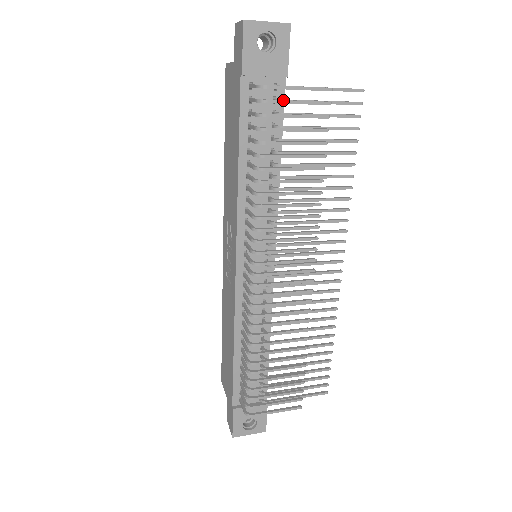
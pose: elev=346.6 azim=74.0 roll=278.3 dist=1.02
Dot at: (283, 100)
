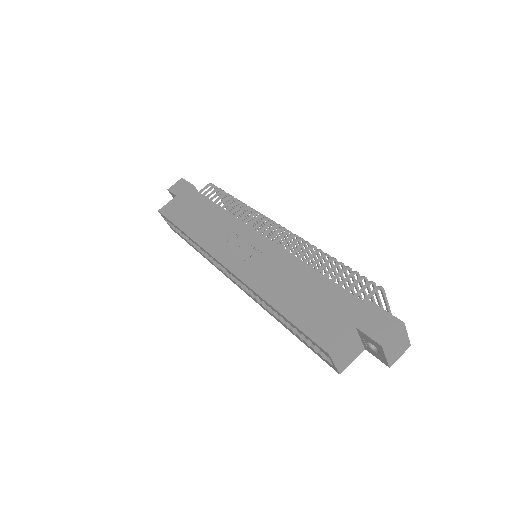
Dot at: (221, 194)
